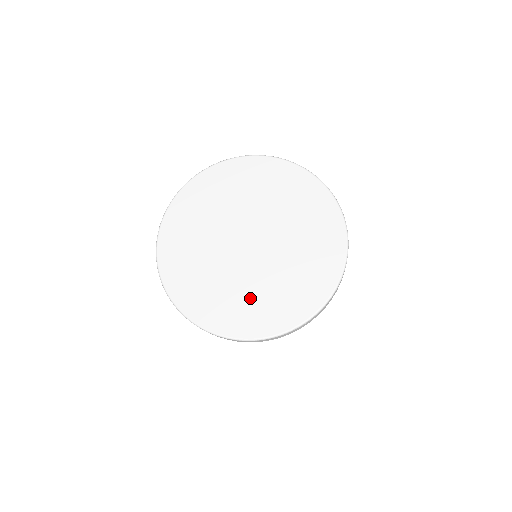
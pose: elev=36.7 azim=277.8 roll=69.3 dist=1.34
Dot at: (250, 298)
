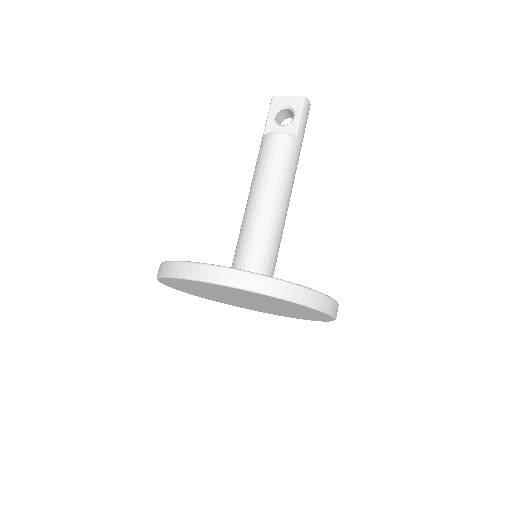
Dot at: (260, 309)
